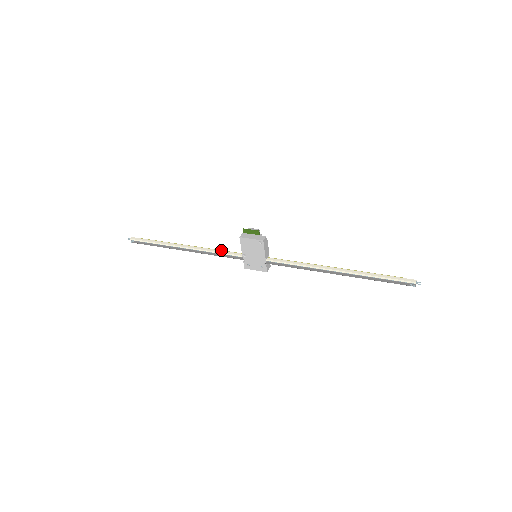
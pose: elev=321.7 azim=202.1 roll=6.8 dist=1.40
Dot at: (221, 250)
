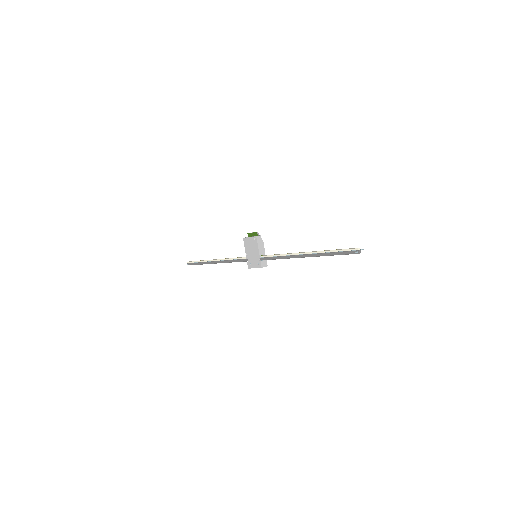
Dot at: occluded
